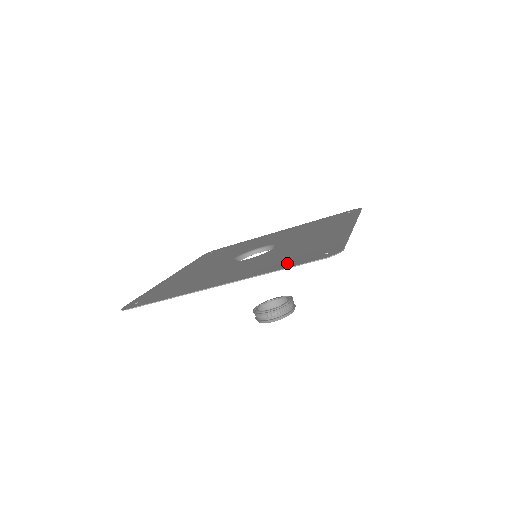
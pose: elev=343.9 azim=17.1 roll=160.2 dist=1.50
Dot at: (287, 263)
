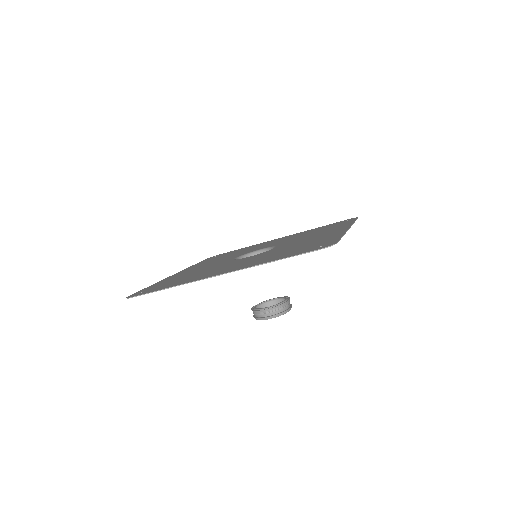
Dot at: (284, 255)
